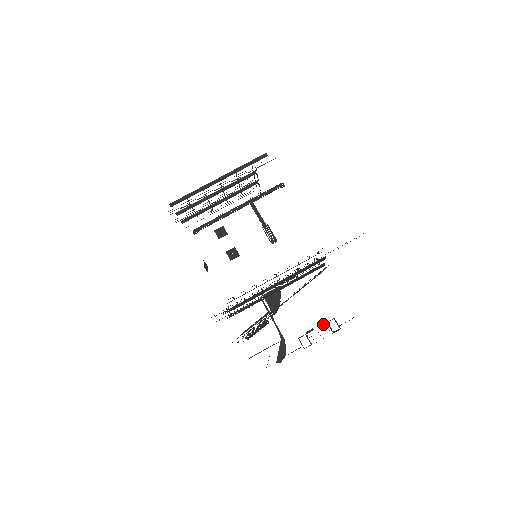
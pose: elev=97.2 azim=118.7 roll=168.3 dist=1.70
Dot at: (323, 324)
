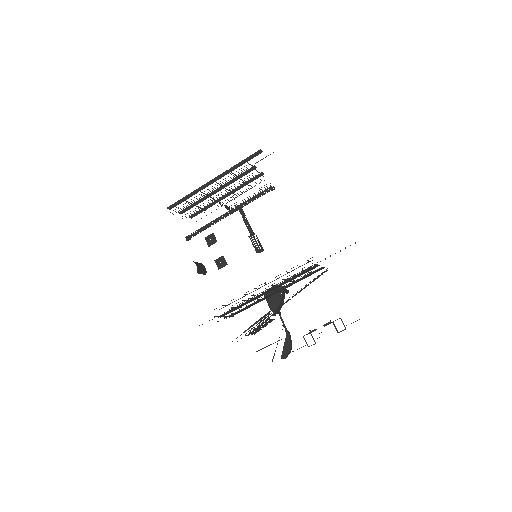
Dot at: occluded
